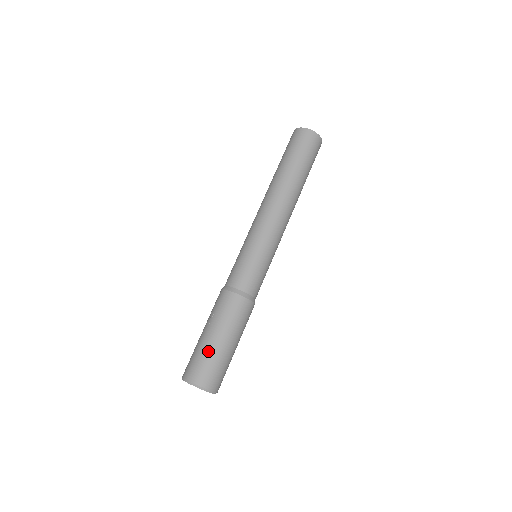
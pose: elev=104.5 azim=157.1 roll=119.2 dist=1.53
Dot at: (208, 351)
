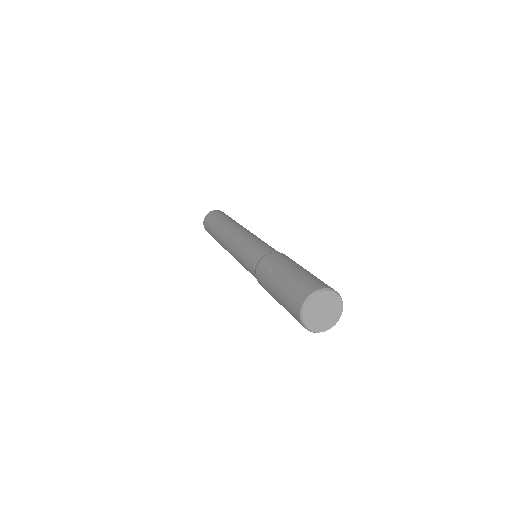
Dot at: (305, 274)
